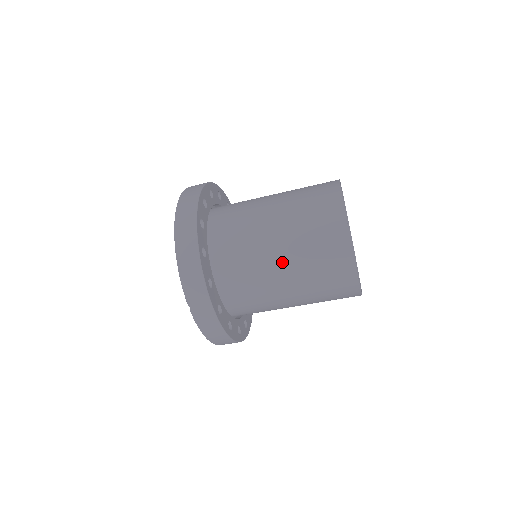
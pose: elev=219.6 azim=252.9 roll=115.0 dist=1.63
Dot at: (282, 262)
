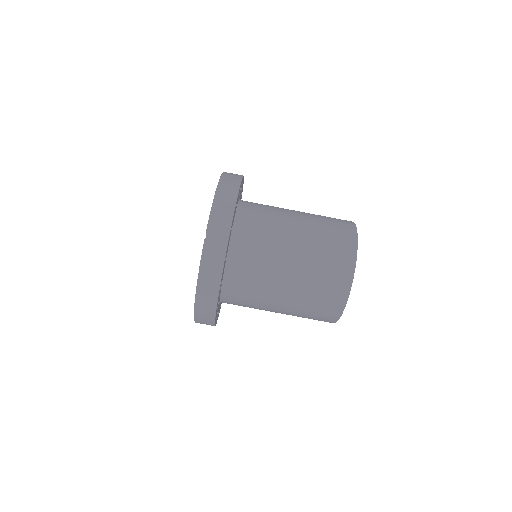
Dot at: (296, 243)
